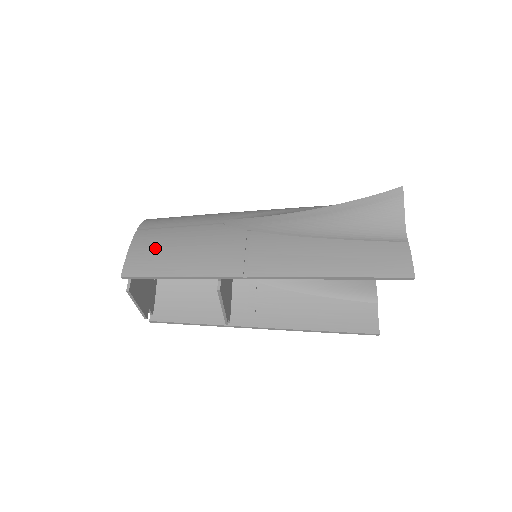
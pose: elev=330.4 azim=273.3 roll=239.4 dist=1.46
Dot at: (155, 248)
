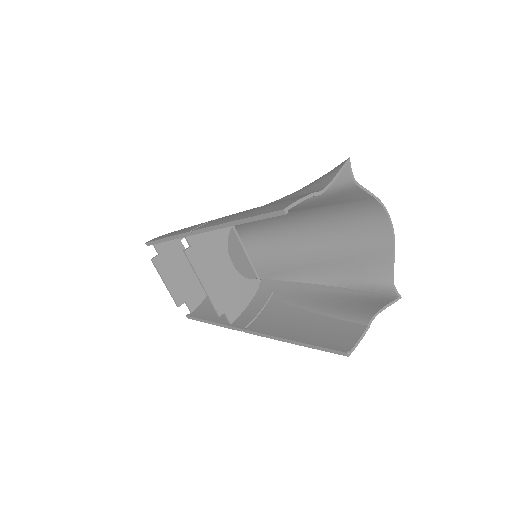
Dot at: occluded
